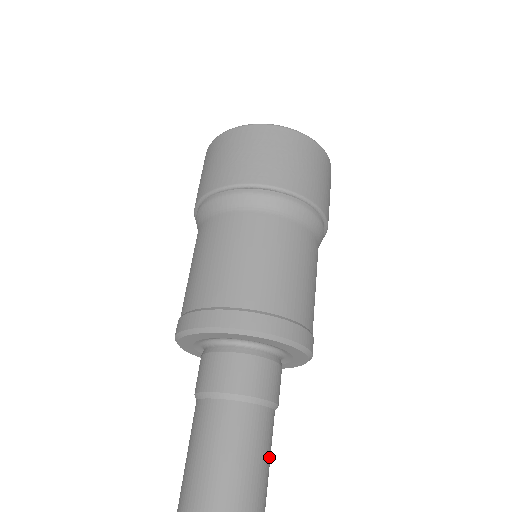
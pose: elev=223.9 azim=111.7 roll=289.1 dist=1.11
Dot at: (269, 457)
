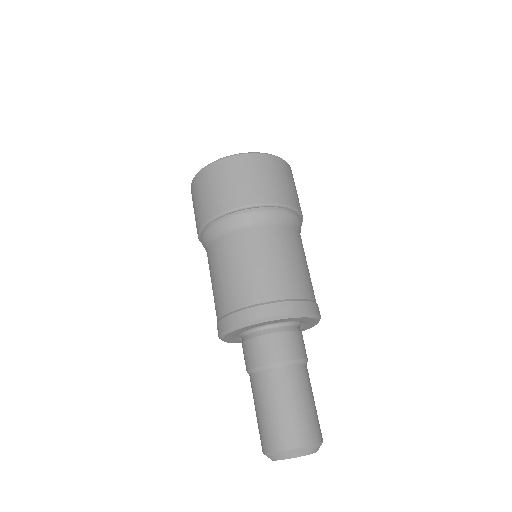
Dot at: (305, 398)
